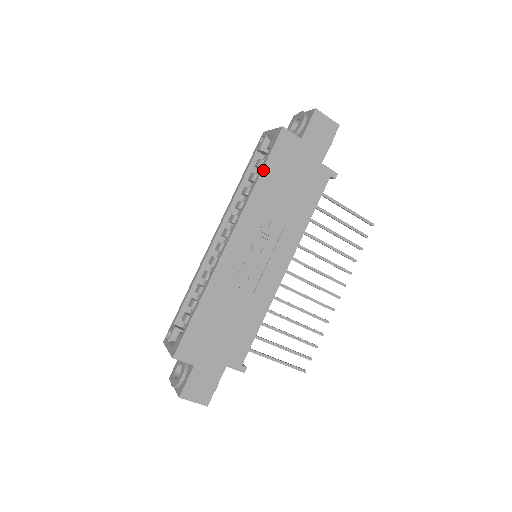
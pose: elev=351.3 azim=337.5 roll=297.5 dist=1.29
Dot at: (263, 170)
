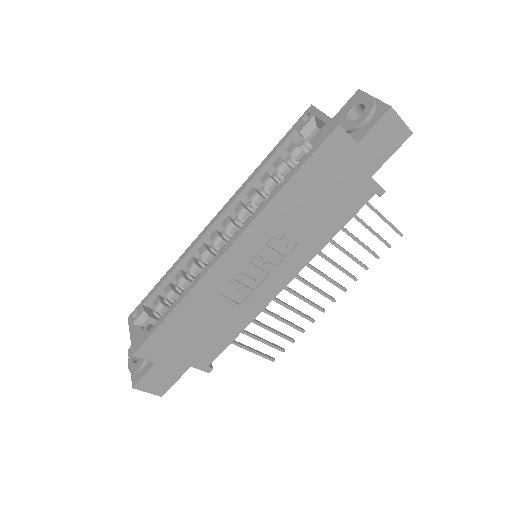
Dot at: (295, 175)
